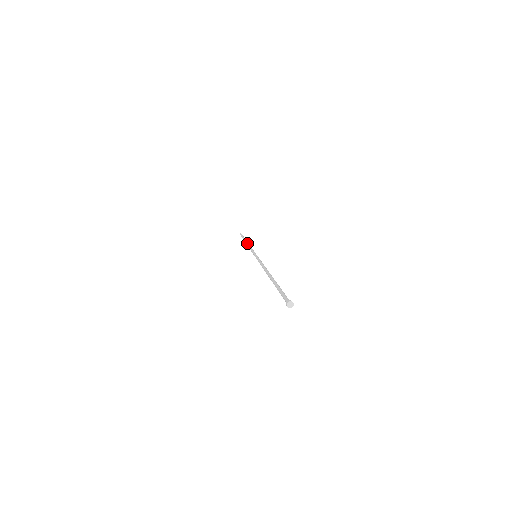
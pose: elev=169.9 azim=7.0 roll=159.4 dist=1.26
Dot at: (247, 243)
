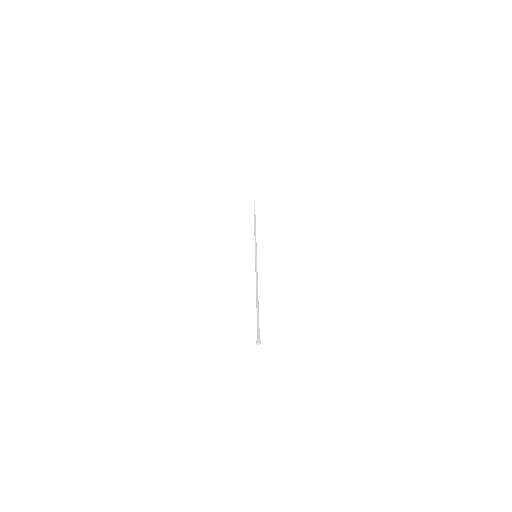
Dot at: (254, 229)
